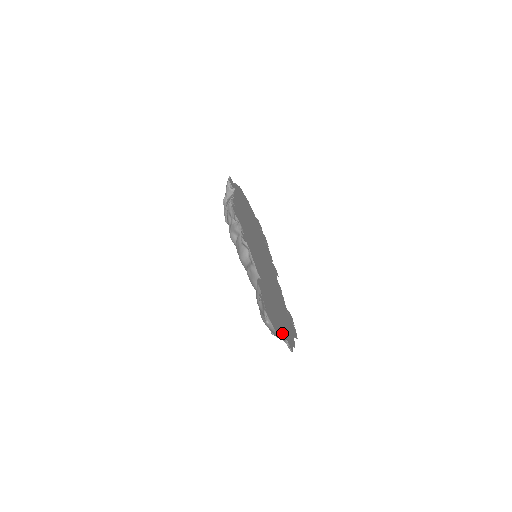
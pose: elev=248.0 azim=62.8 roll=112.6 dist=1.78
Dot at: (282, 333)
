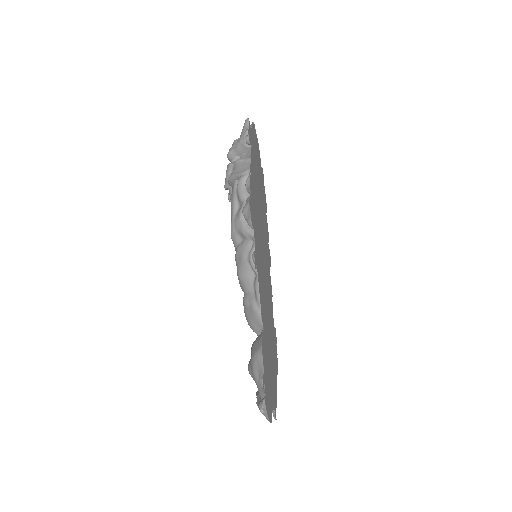
Dot at: (272, 405)
